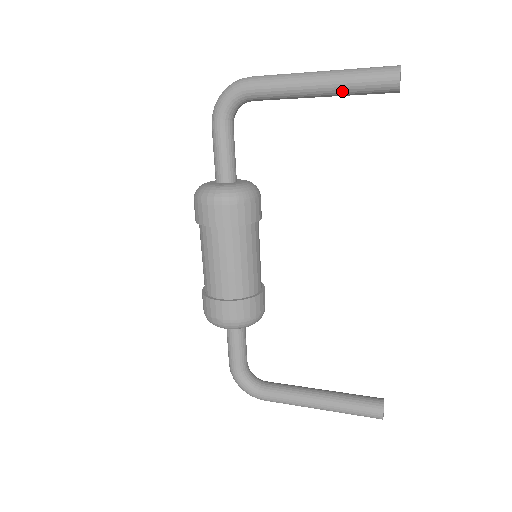
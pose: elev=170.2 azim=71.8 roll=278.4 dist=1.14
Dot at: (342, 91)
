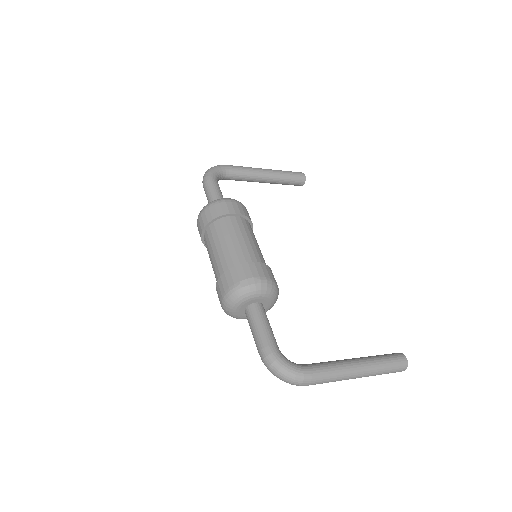
Dot at: (279, 176)
